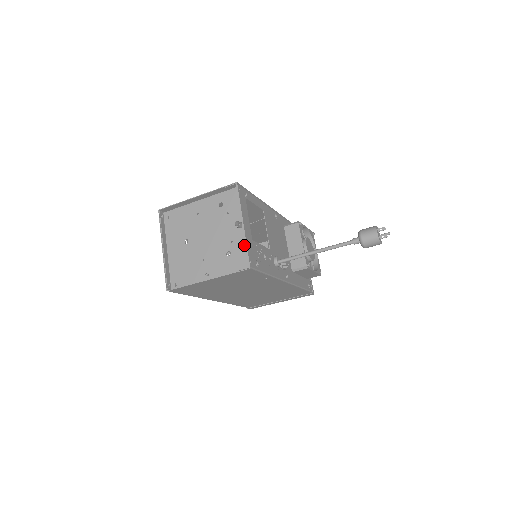
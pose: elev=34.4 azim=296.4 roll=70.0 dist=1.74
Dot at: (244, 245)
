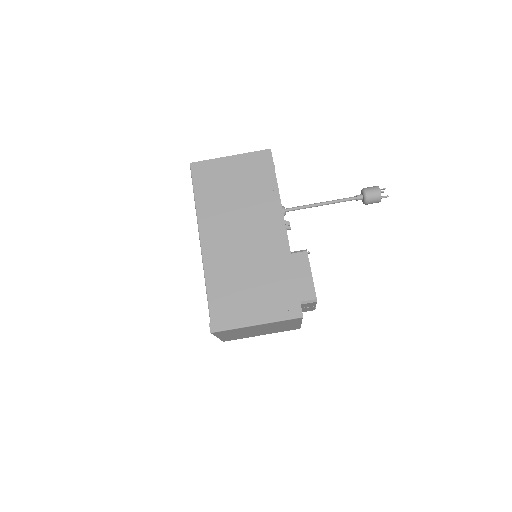
Dot at: occluded
